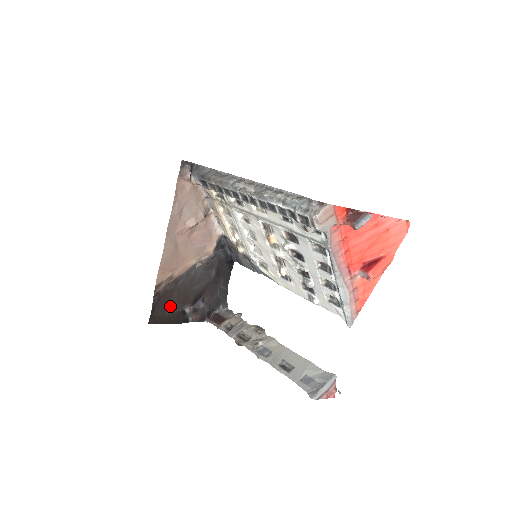
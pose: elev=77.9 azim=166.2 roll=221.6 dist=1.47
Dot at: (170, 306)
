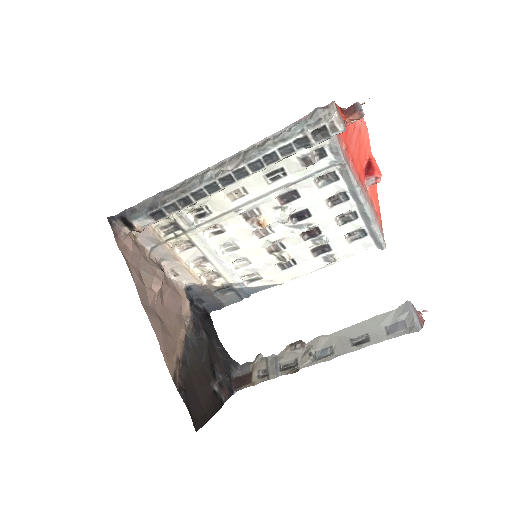
Dot at: (199, 395)
